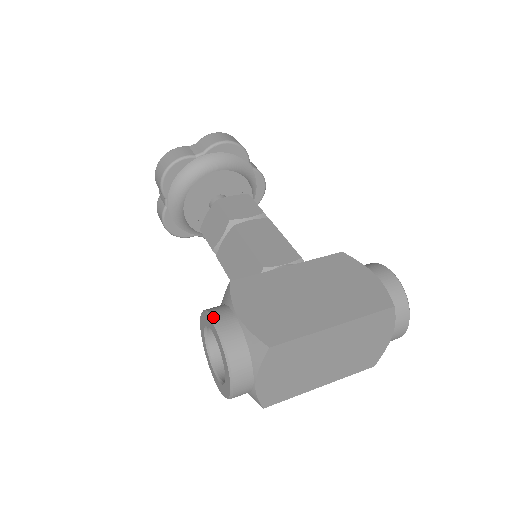
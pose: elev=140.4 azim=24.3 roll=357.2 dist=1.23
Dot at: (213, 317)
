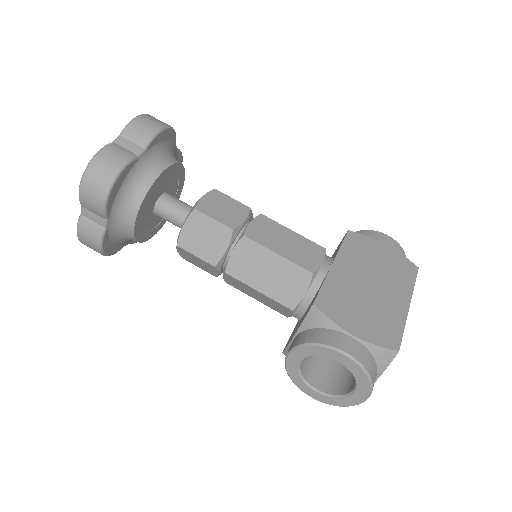
Dot at: (339, 348)
